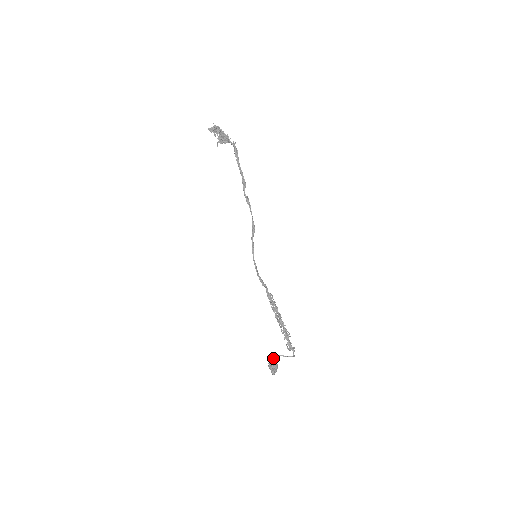
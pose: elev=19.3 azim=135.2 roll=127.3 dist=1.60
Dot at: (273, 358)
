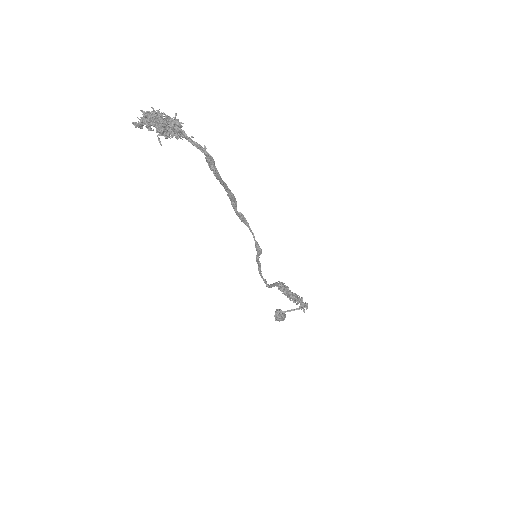
Dot at: (280, 313)
